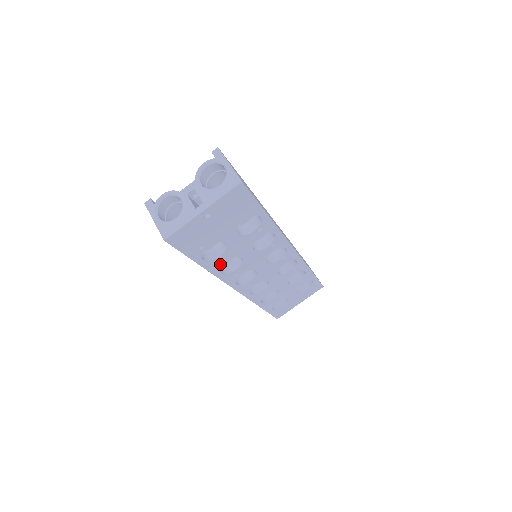
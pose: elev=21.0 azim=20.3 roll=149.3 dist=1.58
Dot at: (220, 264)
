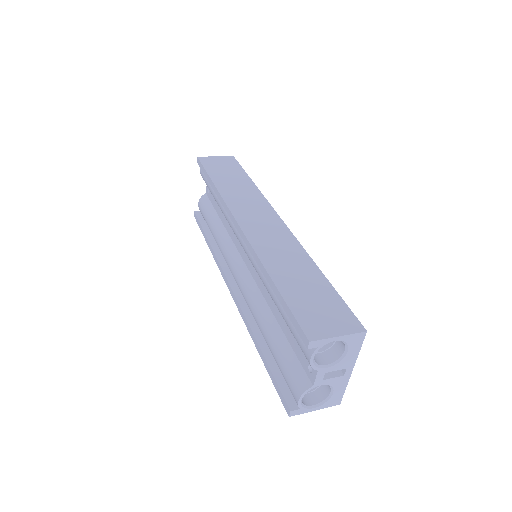
Dot at: occluded
